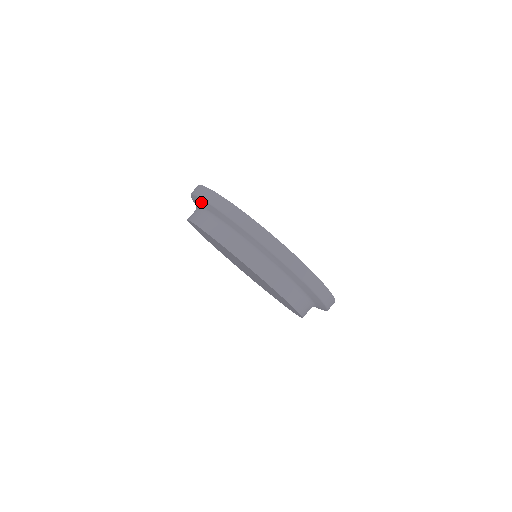
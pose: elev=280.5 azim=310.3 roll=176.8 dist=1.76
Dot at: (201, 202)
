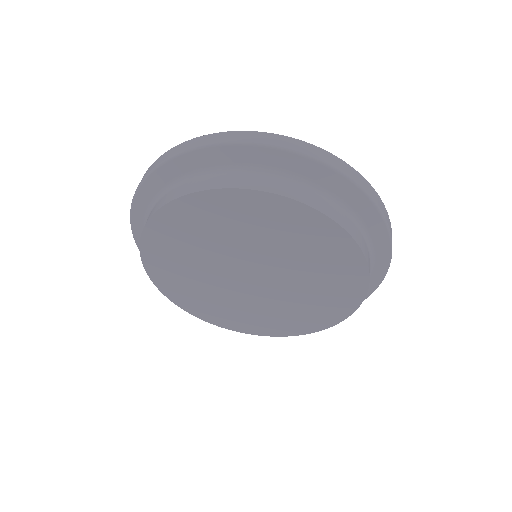
Dot at: (148, 187)
